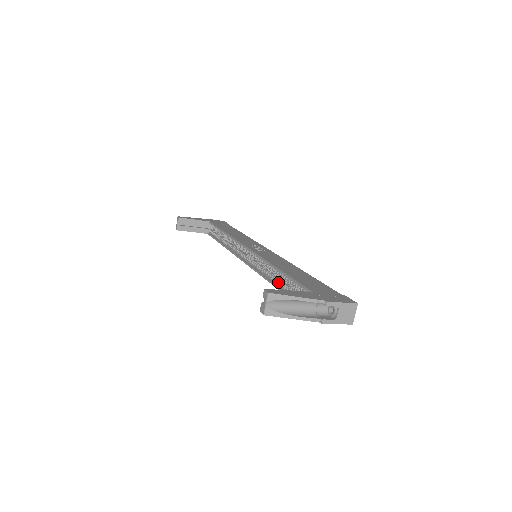
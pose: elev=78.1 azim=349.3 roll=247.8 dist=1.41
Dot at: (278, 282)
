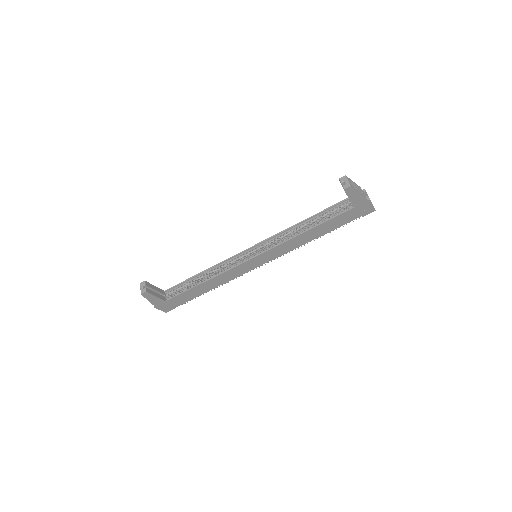
Dot at: (307, 228)
